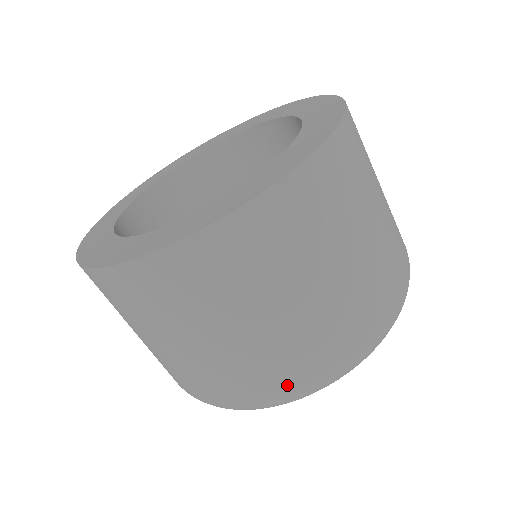
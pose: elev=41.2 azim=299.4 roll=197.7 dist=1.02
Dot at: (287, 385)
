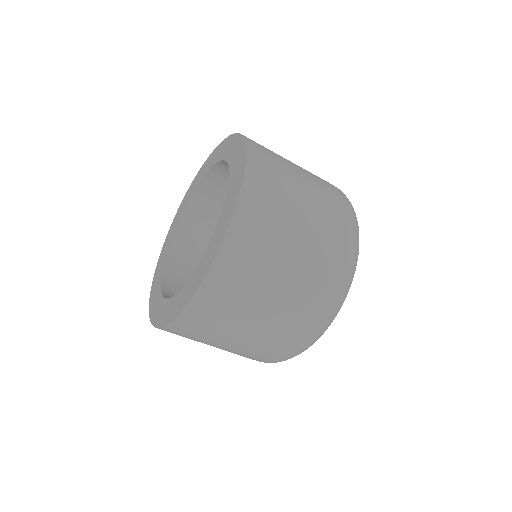
Dot at: (344, 253)
